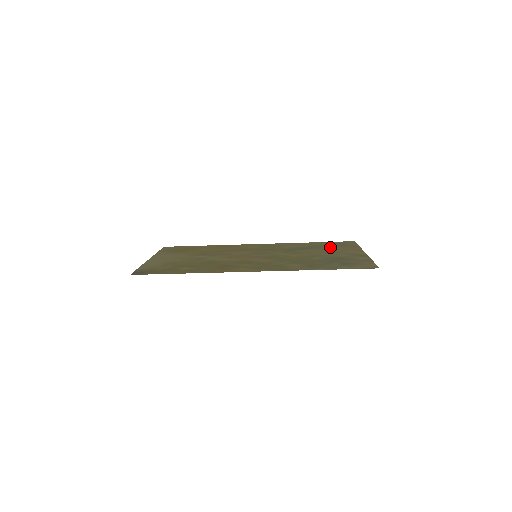
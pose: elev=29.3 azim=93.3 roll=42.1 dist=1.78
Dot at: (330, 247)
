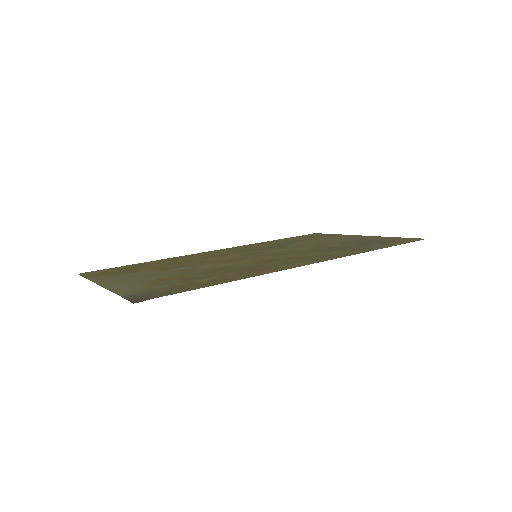
Dot at: (311, 238)
